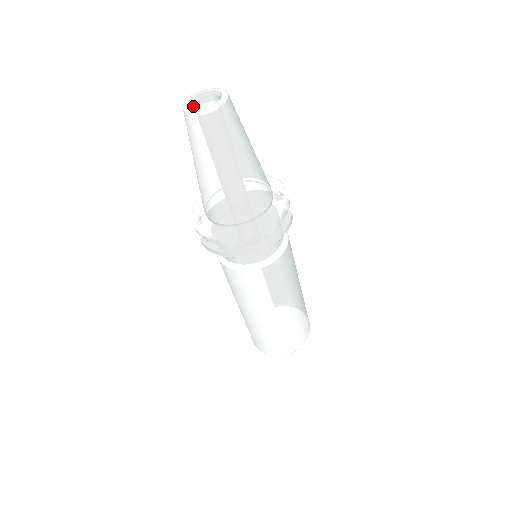
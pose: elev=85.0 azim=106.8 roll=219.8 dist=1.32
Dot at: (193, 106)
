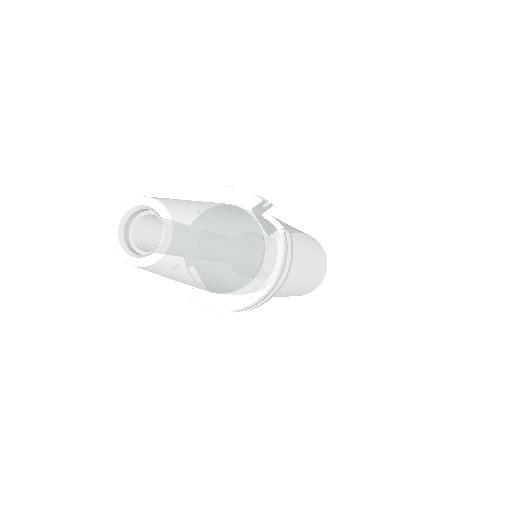
Dot at: (126, 235)
